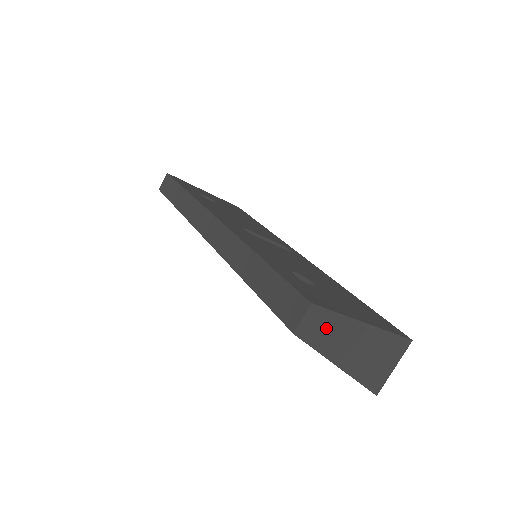
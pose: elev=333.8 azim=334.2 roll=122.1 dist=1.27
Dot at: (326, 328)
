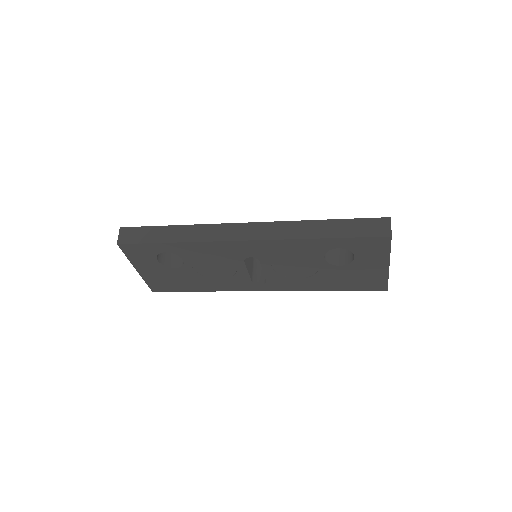
Dot at: occluded
